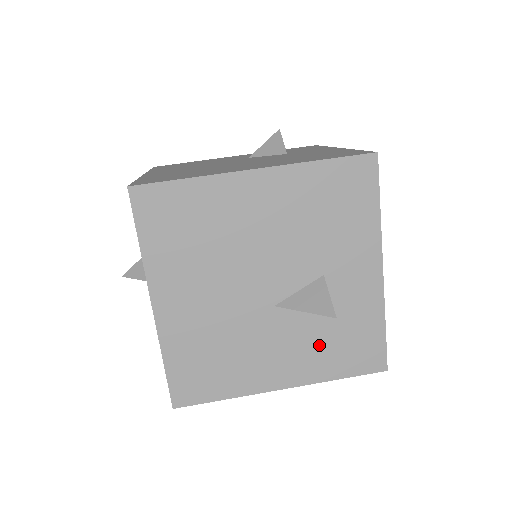
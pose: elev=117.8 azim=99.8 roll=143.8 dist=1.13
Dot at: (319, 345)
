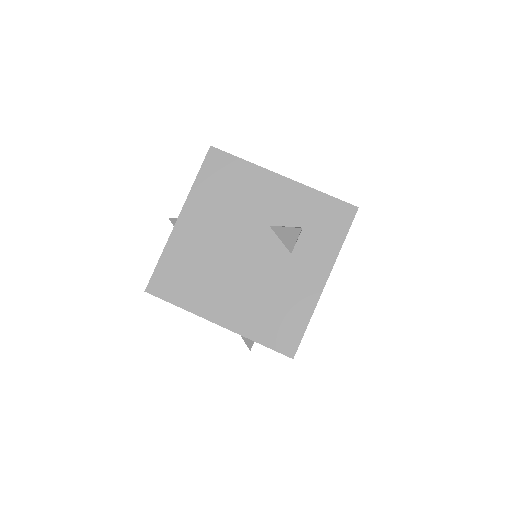
Dot at: occluded
